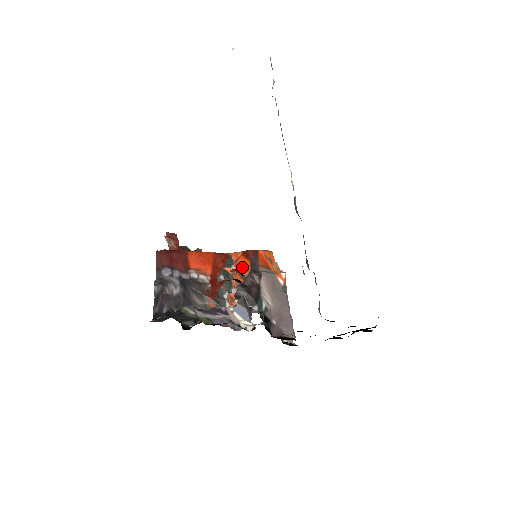
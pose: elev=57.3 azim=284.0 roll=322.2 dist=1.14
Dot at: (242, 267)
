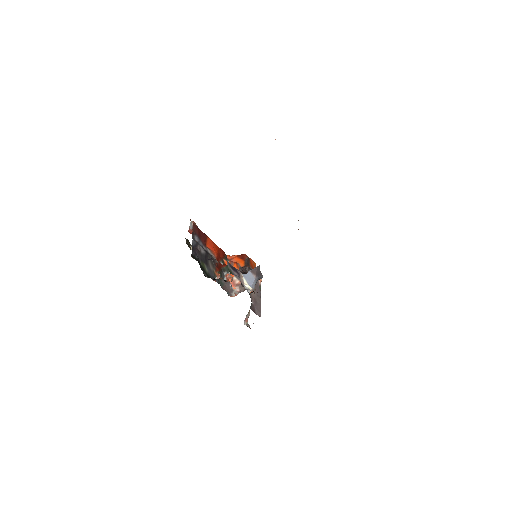
Dot at: occluded
